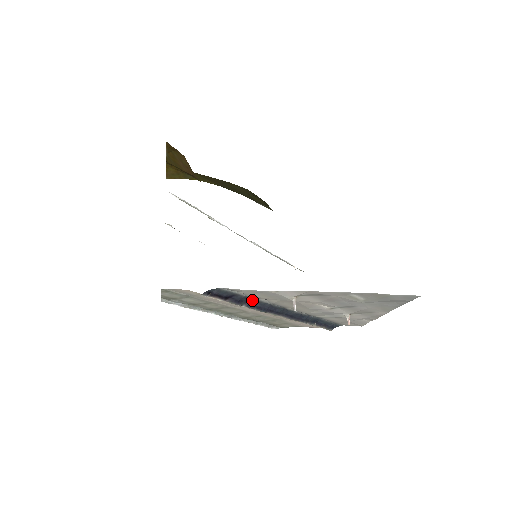
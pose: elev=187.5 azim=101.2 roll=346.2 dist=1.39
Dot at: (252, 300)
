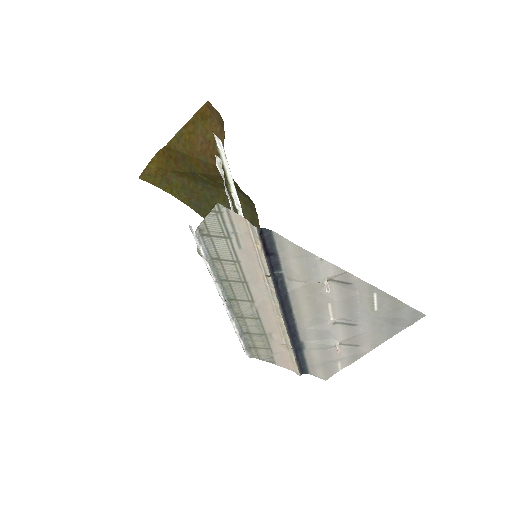
Dot at: (279, 275)
